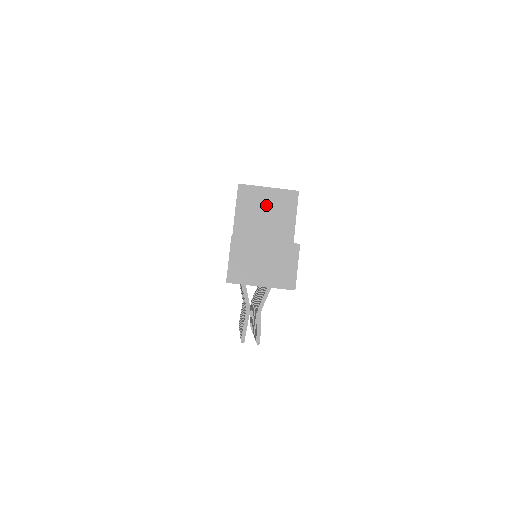
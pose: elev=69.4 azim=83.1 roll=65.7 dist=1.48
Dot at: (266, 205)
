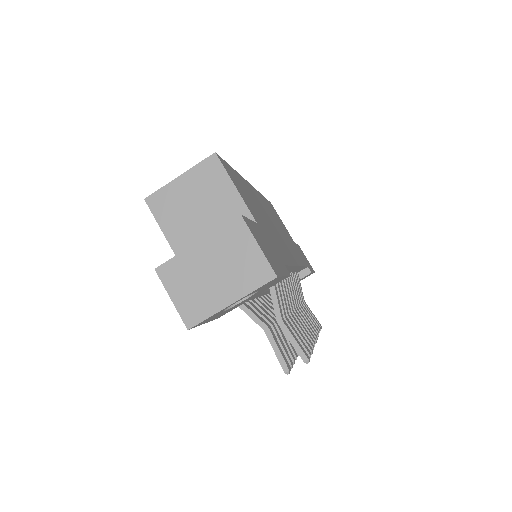
Dot at: (191, 198)
